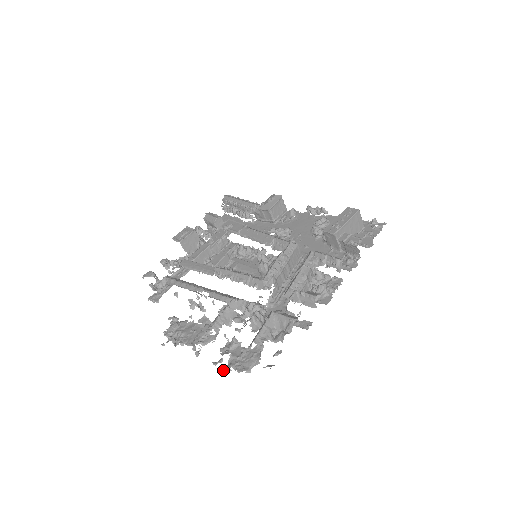
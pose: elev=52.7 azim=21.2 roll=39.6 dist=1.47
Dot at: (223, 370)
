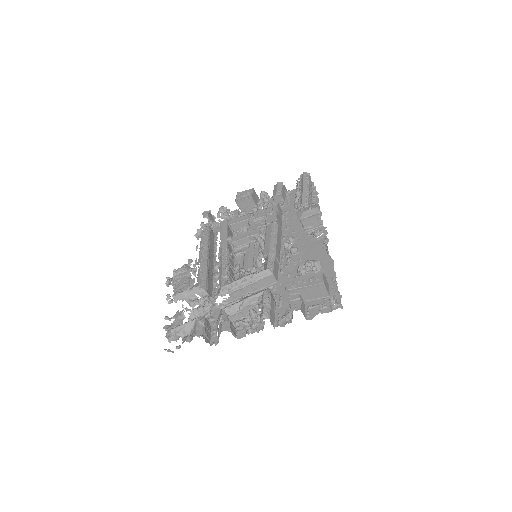
Dot at: (163, 327)
